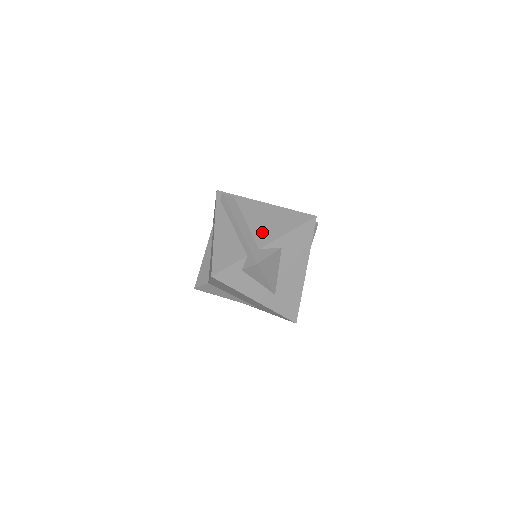
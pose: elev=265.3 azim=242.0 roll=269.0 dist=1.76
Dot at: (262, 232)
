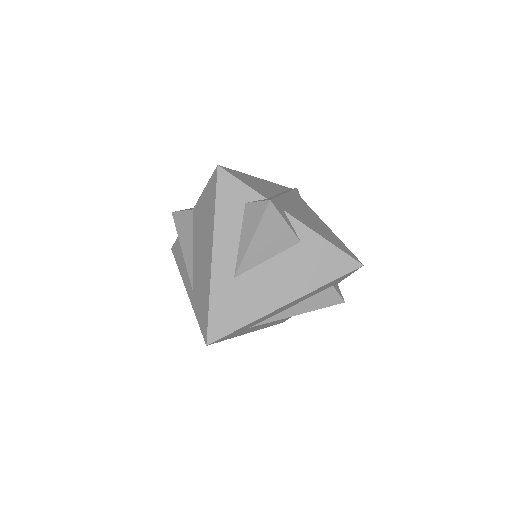
Dot at: (300, 215)
